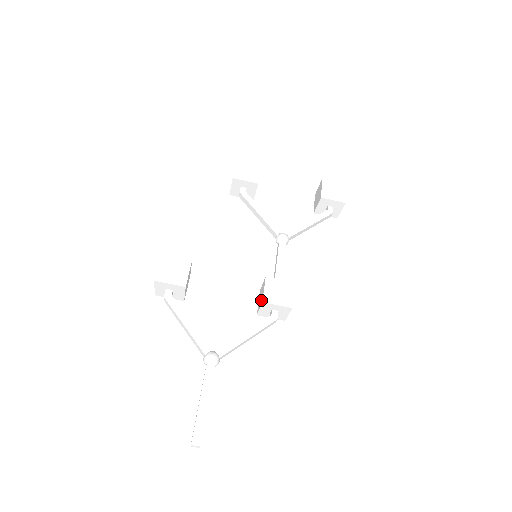
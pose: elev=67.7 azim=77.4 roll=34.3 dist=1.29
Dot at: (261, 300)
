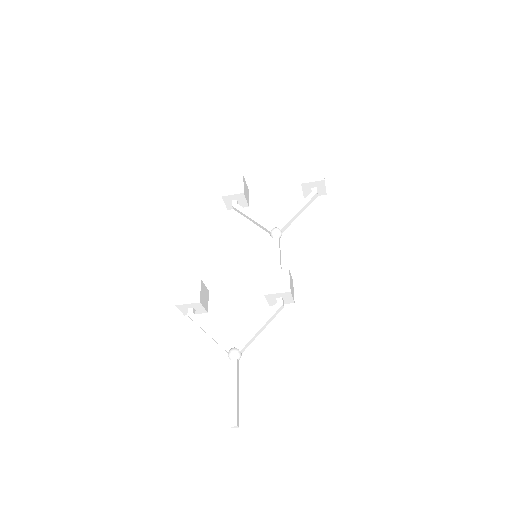
Dot at: occluded
